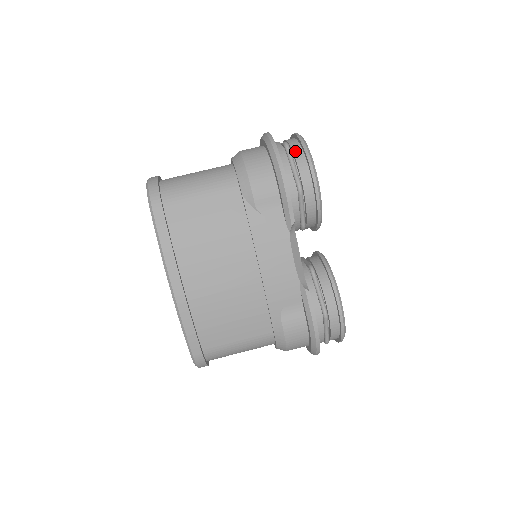
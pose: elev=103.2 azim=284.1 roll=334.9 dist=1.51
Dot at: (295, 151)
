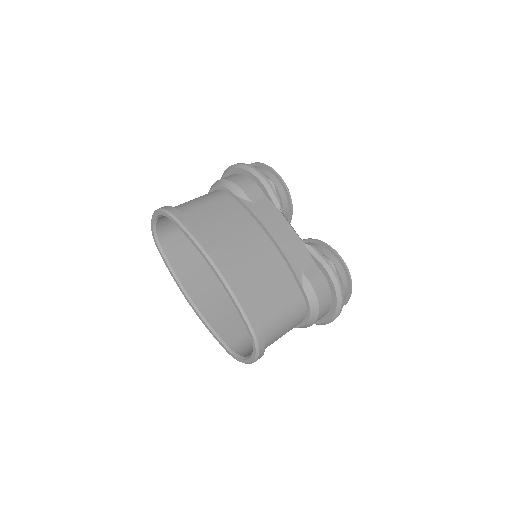
Dot at: occluded
